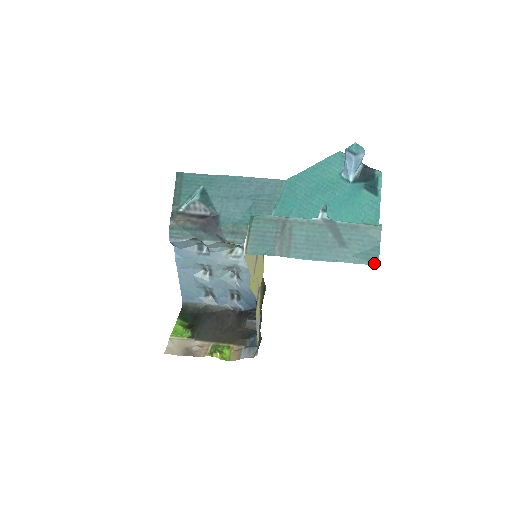
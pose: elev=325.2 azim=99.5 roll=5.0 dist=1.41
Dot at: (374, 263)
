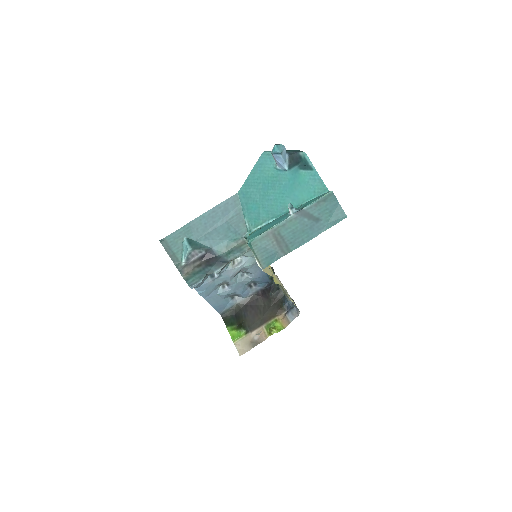
Dot at: (344, 218)
